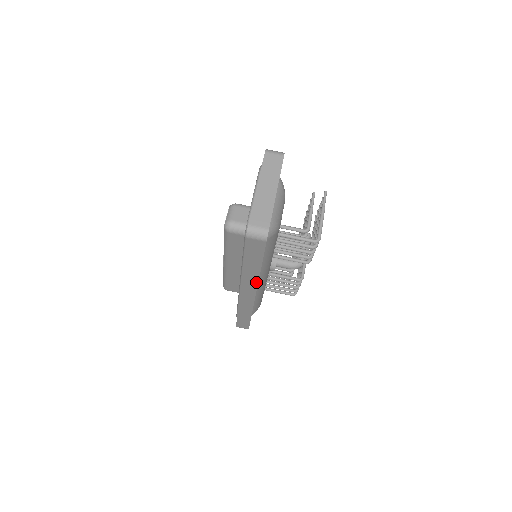
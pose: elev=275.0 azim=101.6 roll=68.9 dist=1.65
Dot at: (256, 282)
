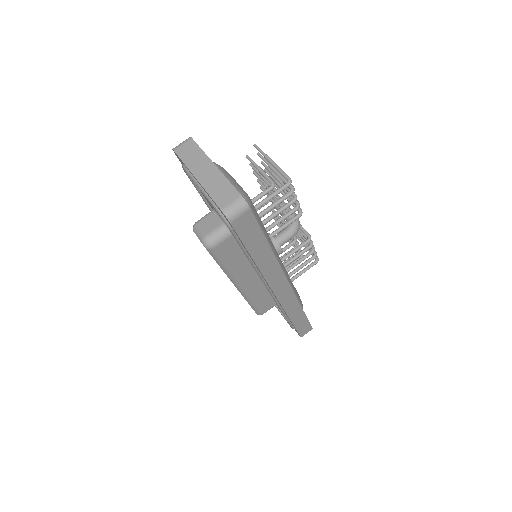
Dot at: (278, 267)
